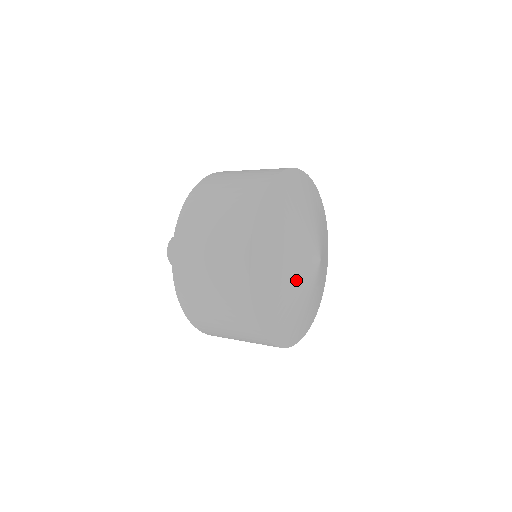
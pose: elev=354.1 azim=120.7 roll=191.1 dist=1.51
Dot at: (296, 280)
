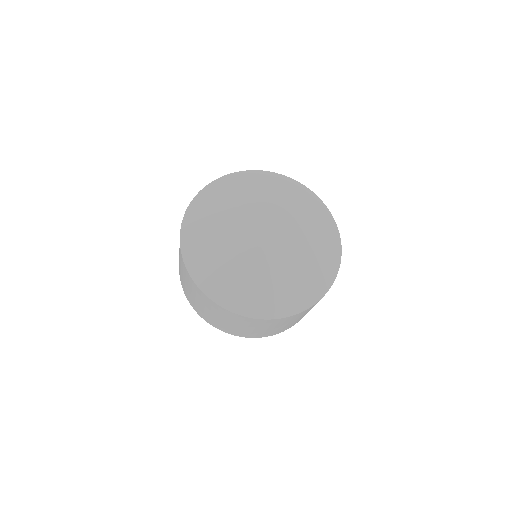
Dot at: (235, 220)
